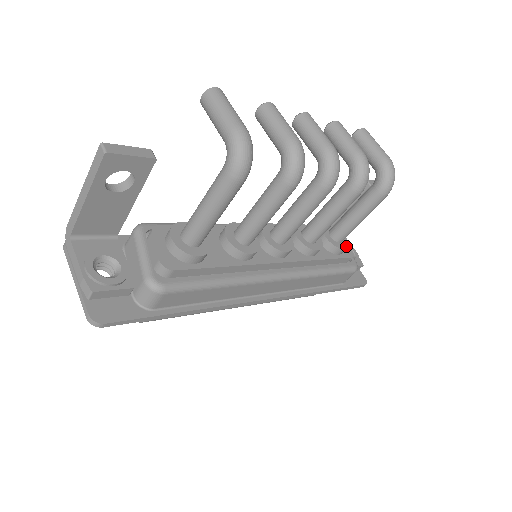
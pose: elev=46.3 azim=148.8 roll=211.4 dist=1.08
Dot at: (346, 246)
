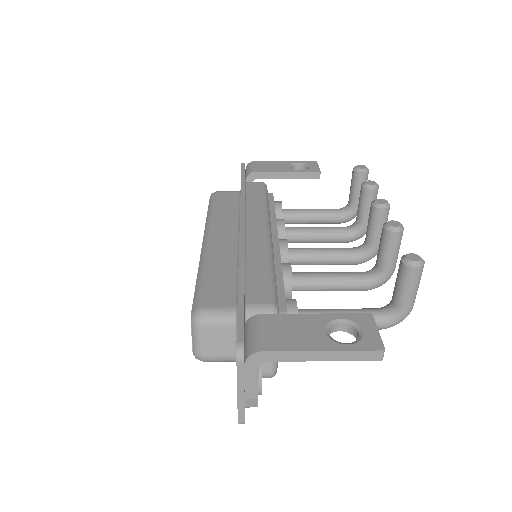
Dot at: occluded
